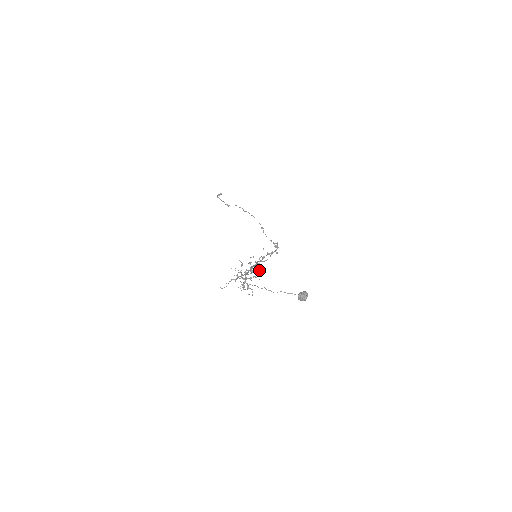
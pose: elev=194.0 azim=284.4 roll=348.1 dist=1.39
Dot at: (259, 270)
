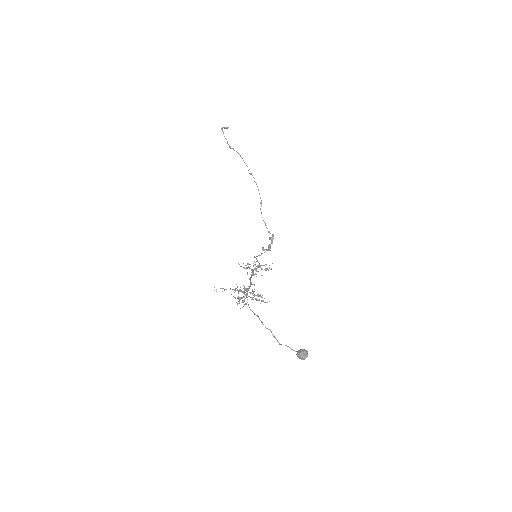
Dot at: (254, 275)
